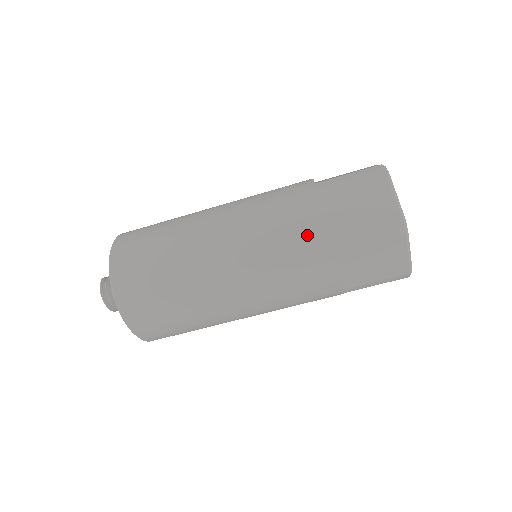
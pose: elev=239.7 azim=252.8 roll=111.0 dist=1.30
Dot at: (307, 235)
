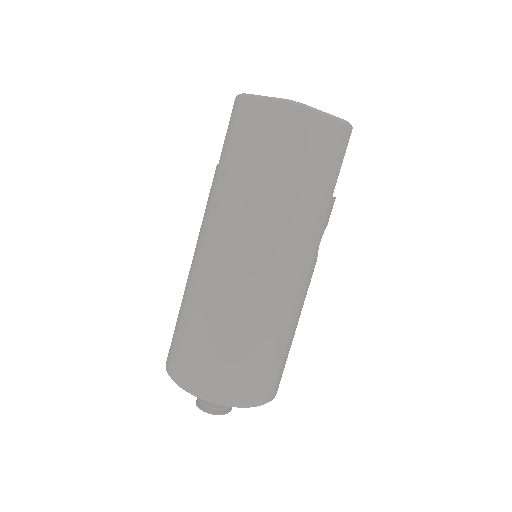
Dot at: (251, 196)
